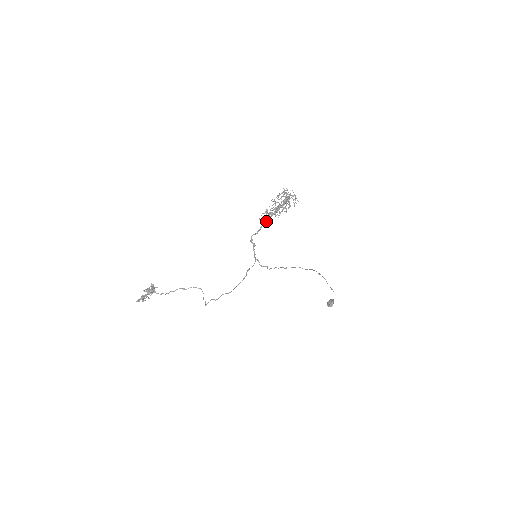
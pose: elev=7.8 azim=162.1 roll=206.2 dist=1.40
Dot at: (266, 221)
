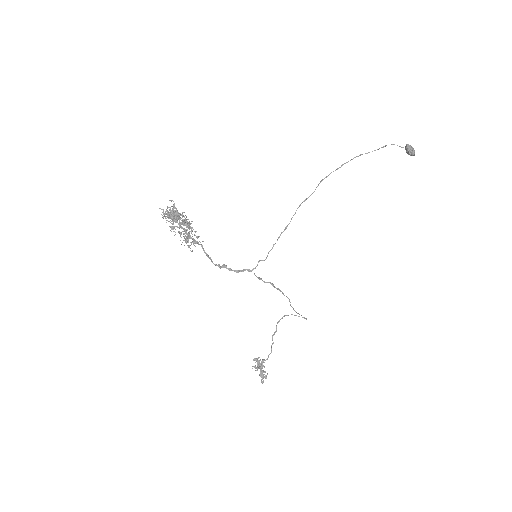
Dot at: occluded
